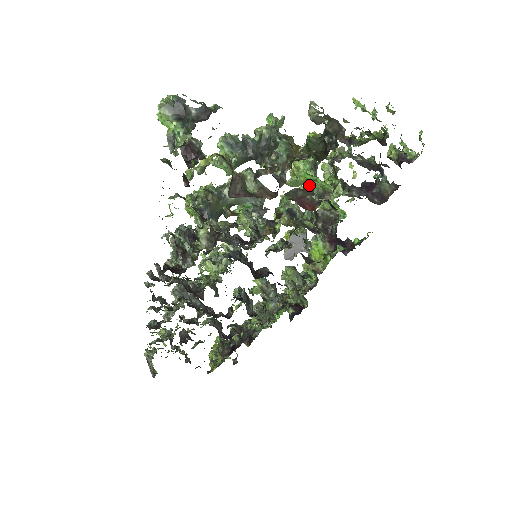
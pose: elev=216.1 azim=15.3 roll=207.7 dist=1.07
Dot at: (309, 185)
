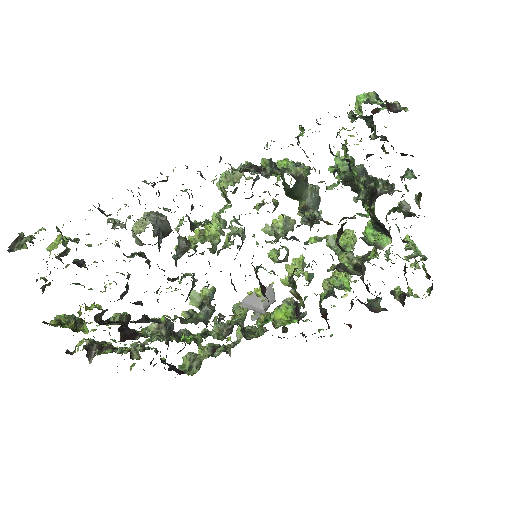
Dot at: occluded
